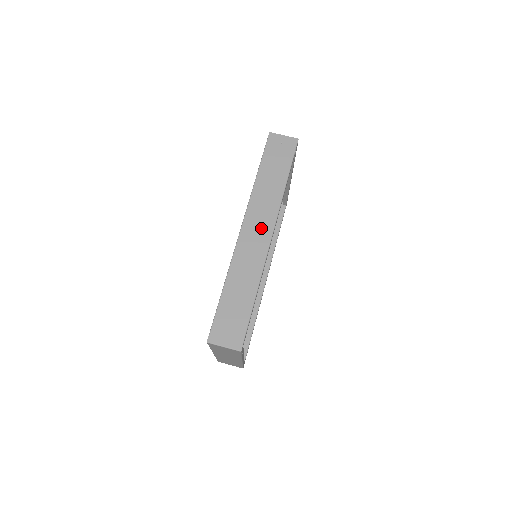
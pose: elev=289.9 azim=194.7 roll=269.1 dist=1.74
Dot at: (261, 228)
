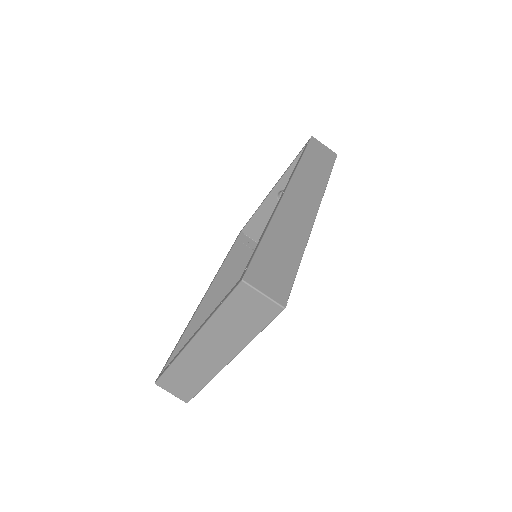
Dot at: (306, 200)
